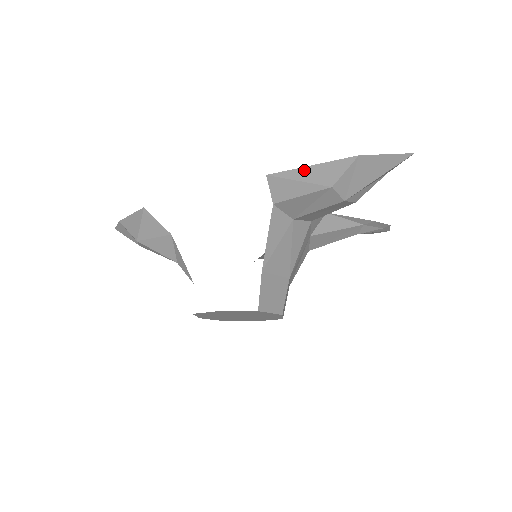
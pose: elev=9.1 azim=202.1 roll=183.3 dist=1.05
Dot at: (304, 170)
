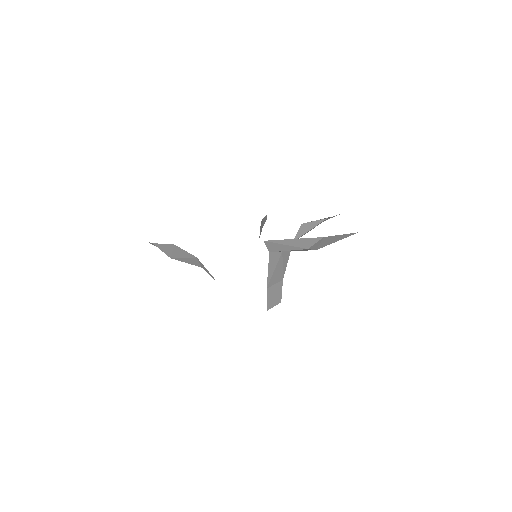
Dot at: (289, 241)
